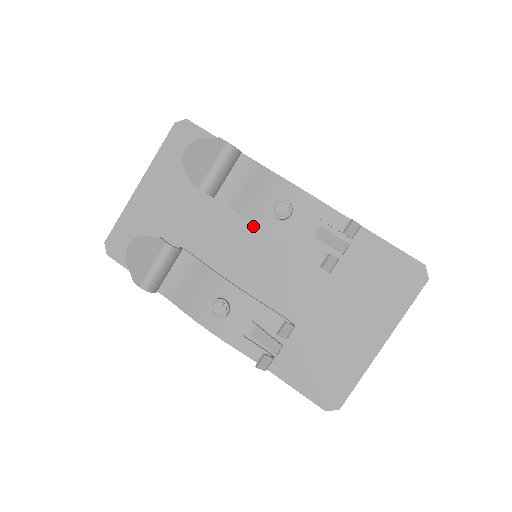
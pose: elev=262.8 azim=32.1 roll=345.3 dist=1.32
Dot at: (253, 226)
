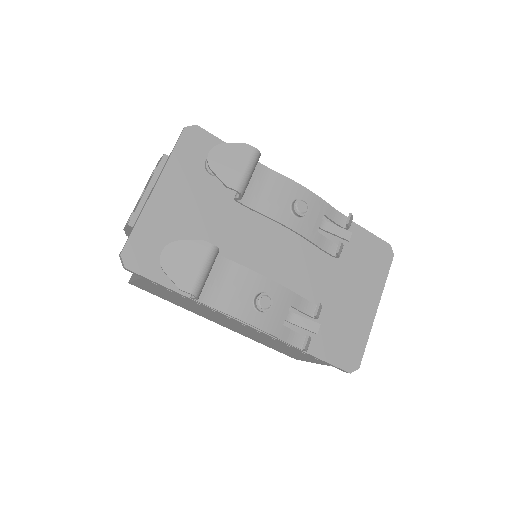
Dot at: (272, 225)
